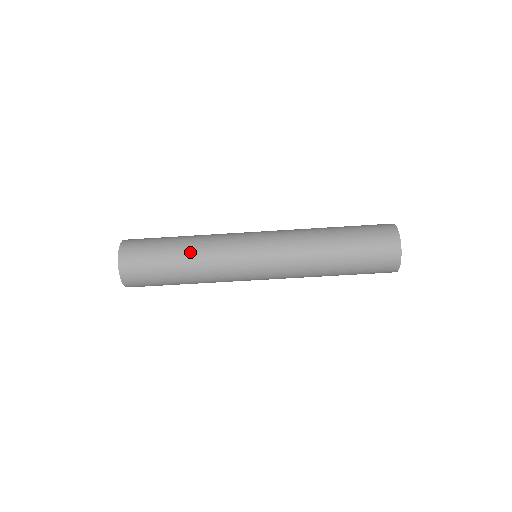
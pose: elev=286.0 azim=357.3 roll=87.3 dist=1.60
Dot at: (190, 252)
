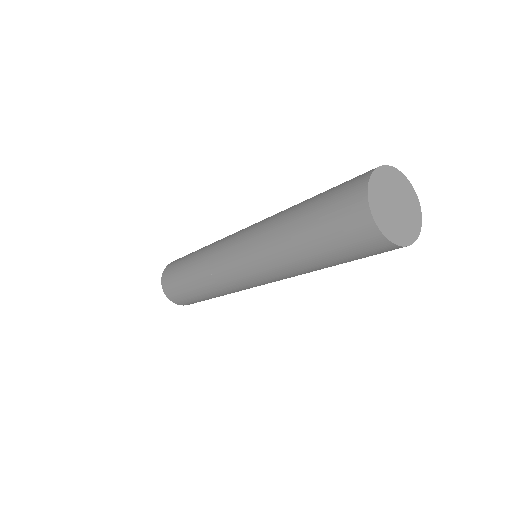
Dot at: (196, 280)
